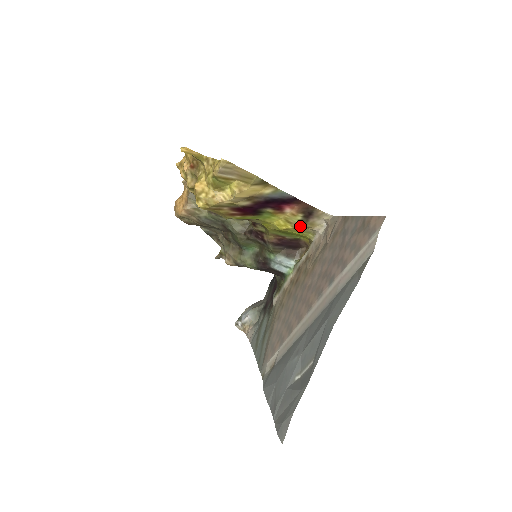
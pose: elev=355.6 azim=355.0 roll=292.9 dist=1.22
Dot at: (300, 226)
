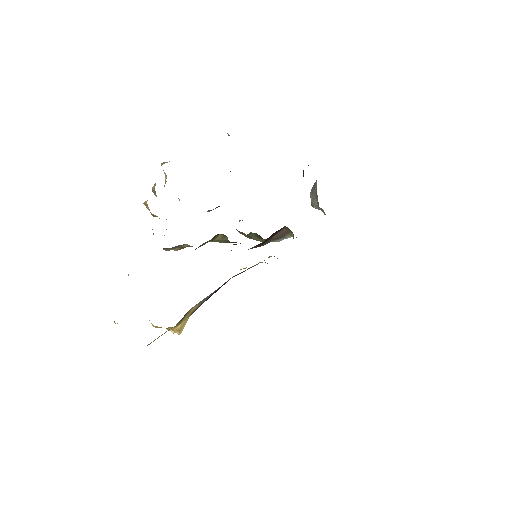
Dot at: occluded
